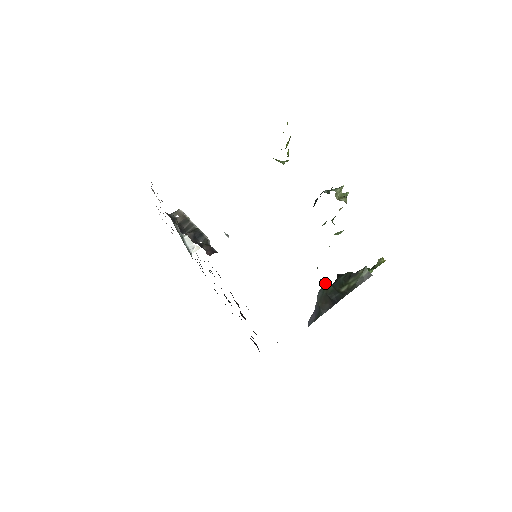
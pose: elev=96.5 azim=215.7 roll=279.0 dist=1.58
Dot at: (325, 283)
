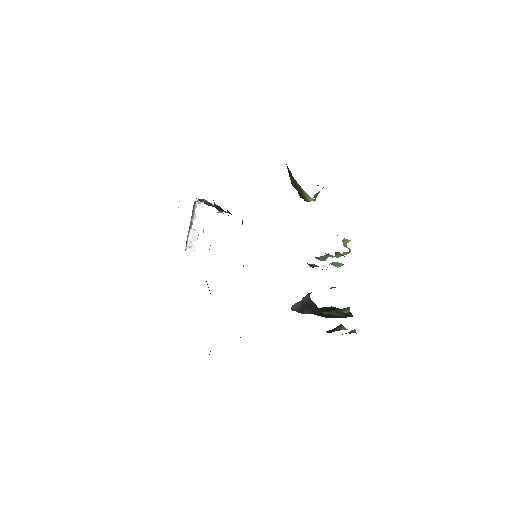
Dot at: occluded
